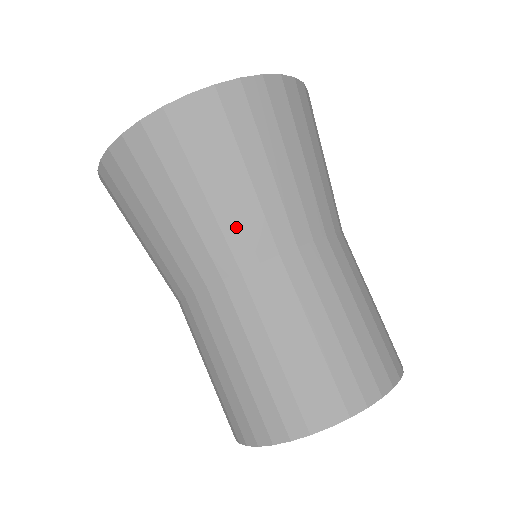
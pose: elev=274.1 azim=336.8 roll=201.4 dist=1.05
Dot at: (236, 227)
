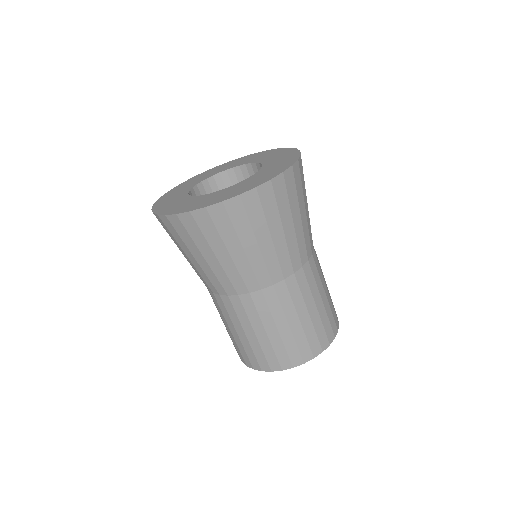
Dot at: (224, 277)
